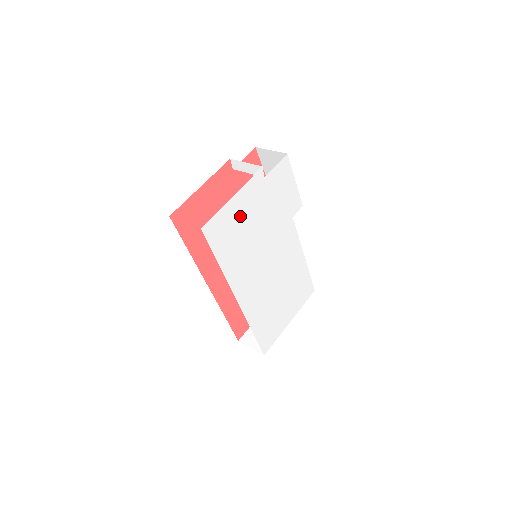
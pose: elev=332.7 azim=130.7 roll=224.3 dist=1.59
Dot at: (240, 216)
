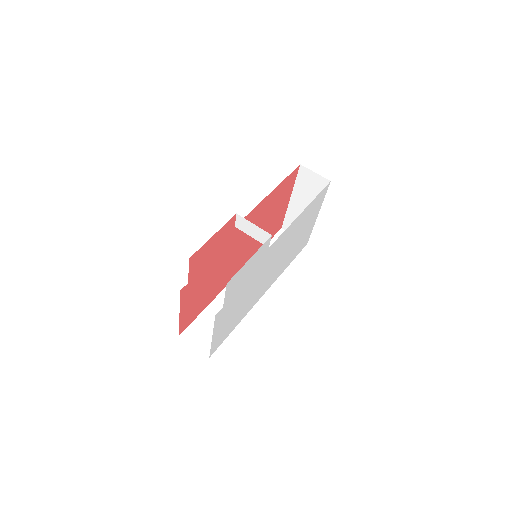
Dot at: (226, 322)
